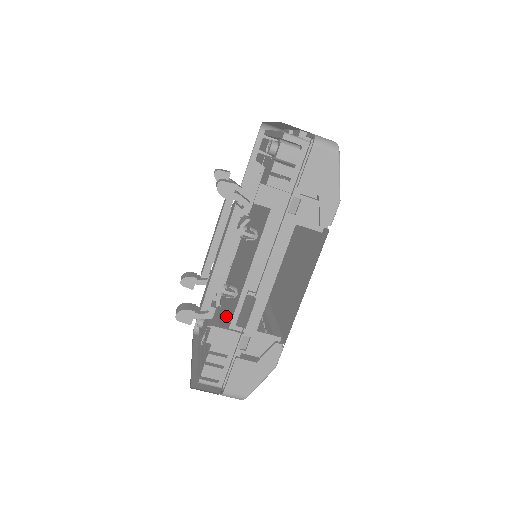
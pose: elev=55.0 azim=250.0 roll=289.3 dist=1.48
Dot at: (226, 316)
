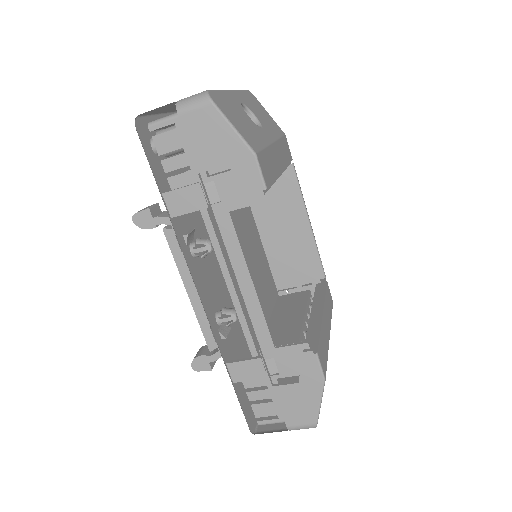
Dot at: occluded
